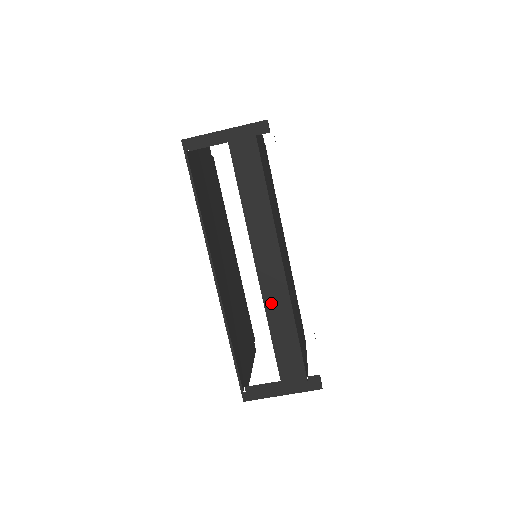
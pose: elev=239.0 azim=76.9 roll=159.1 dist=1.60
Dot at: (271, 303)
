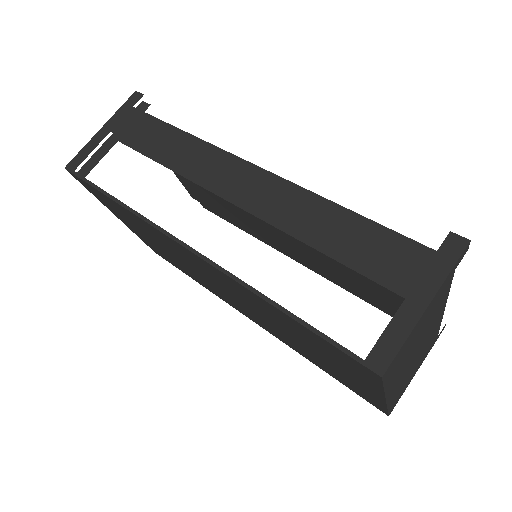
Dot at: (280, 210)
